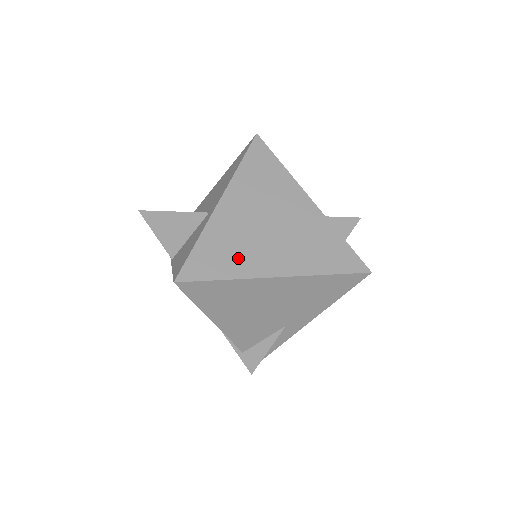
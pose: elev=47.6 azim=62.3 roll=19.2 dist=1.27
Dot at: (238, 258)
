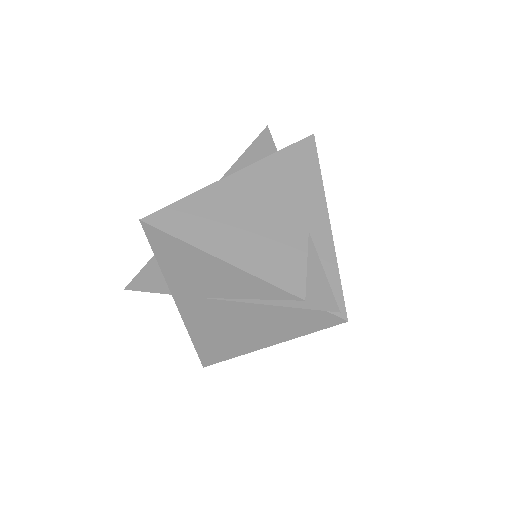
Dot at: occluded
